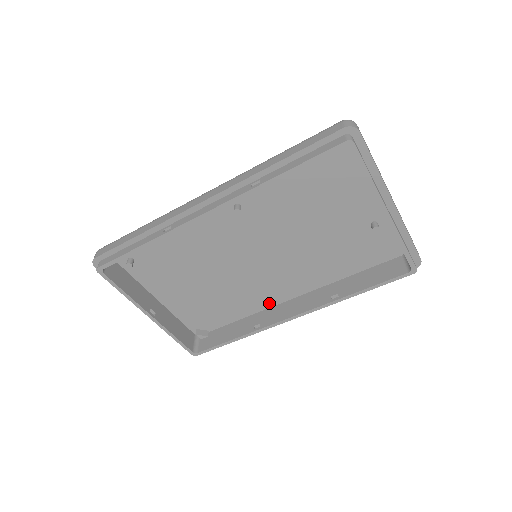
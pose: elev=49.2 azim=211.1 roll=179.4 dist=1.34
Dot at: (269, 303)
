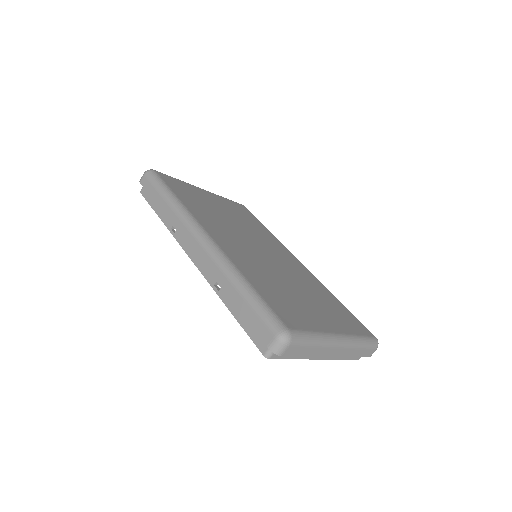
Dot at: occluded
